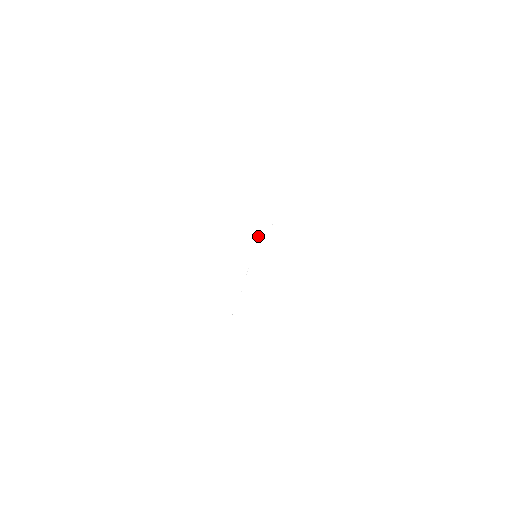
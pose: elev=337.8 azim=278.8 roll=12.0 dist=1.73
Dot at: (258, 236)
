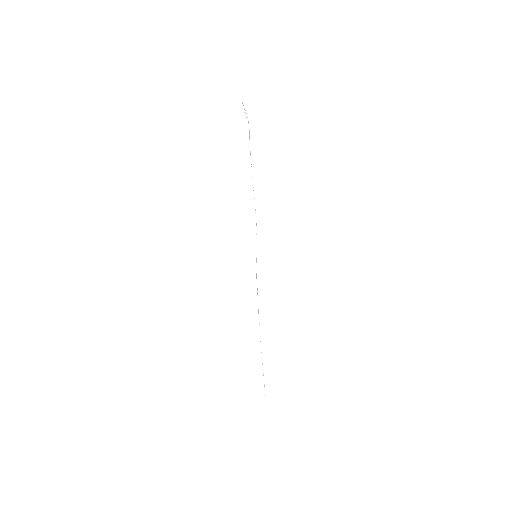
Dot at: (256, 243)
